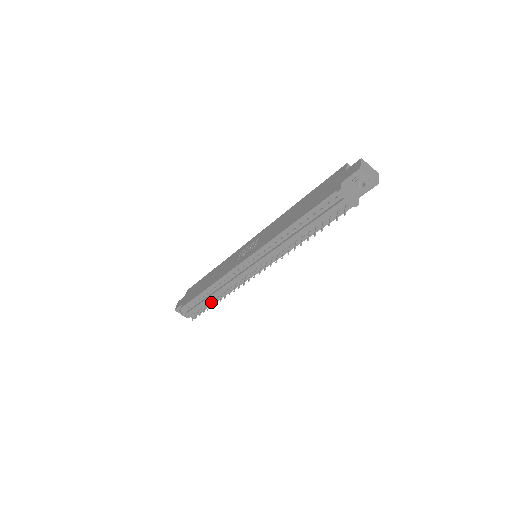
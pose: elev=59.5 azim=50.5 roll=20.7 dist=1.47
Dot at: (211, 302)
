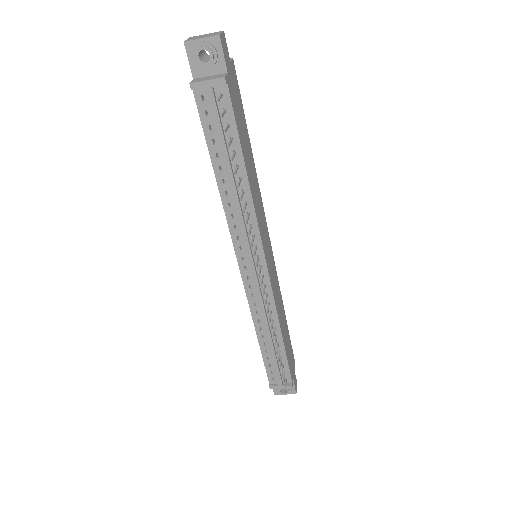
Dot at: (281, 351)
